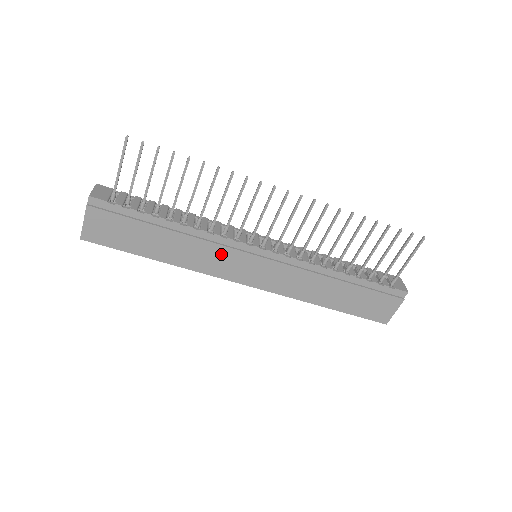
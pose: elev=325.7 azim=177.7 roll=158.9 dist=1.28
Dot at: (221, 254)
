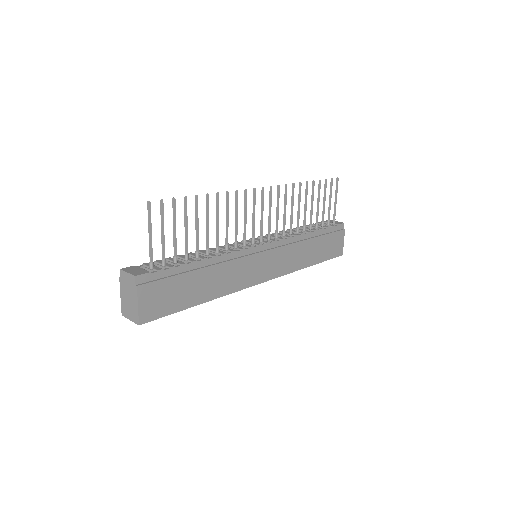
Dot at: (242, 266)
